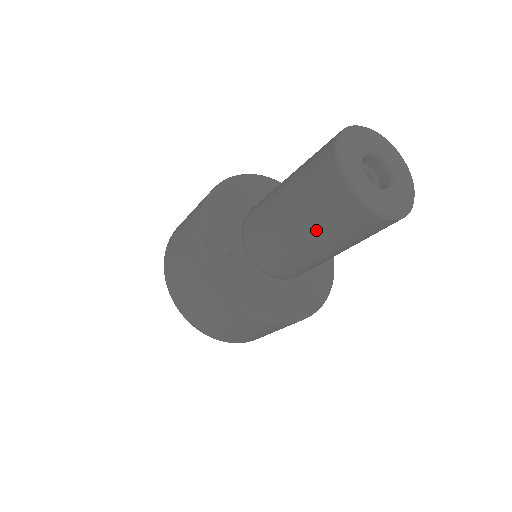
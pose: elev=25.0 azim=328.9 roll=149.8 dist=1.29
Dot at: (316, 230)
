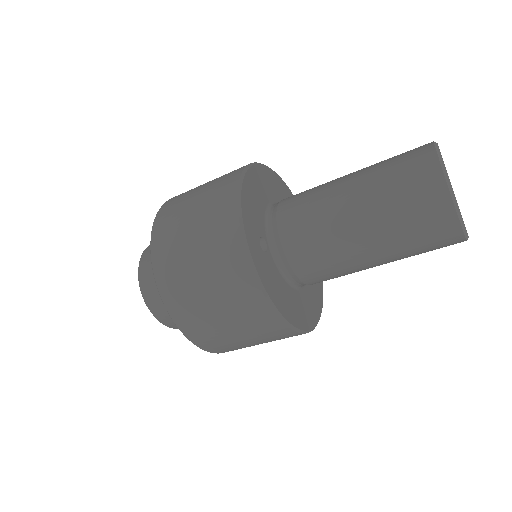
Dot at: (388, 231)
